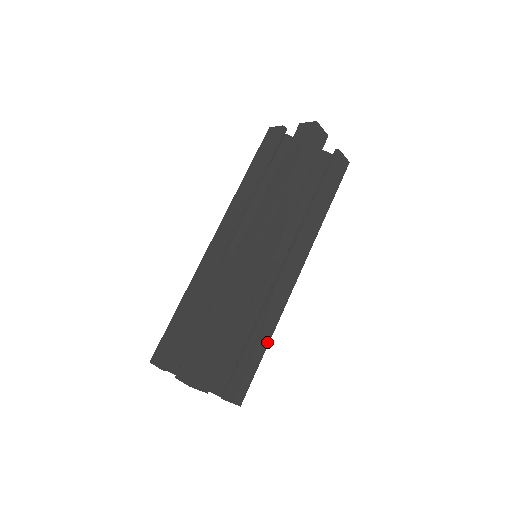
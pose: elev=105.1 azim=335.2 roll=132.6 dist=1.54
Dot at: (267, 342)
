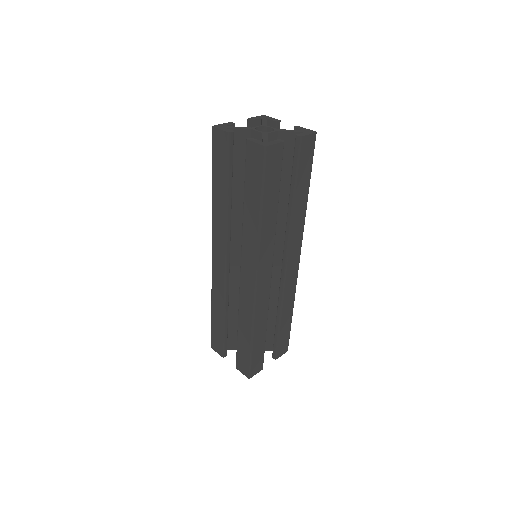
Dot at: (291, 312)
